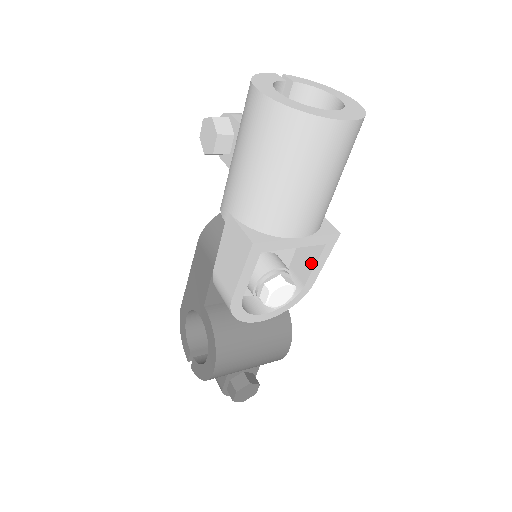
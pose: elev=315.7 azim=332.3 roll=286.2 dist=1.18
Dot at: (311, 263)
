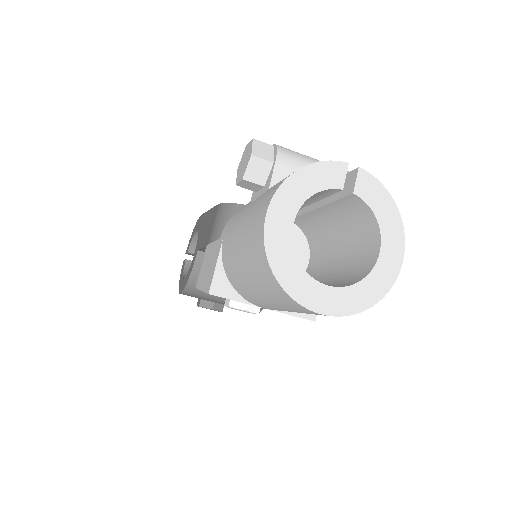
Dot at: occluded
